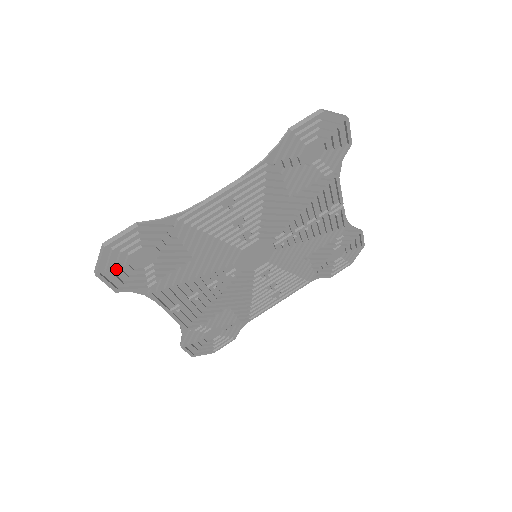
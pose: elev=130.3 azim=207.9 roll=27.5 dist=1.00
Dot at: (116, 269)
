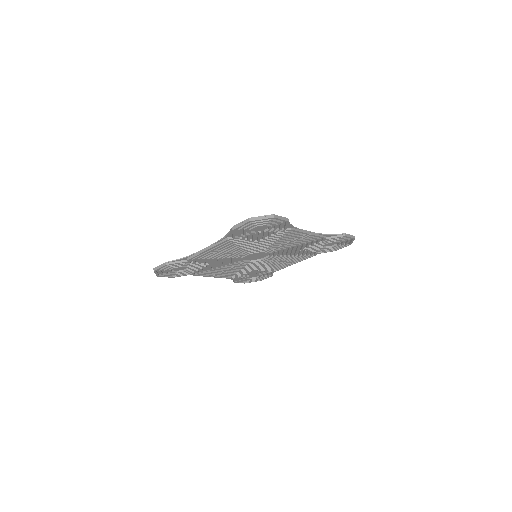
Dot at: (166, 274)
